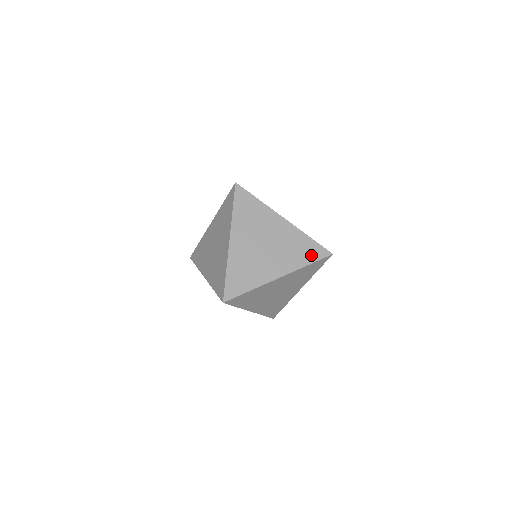
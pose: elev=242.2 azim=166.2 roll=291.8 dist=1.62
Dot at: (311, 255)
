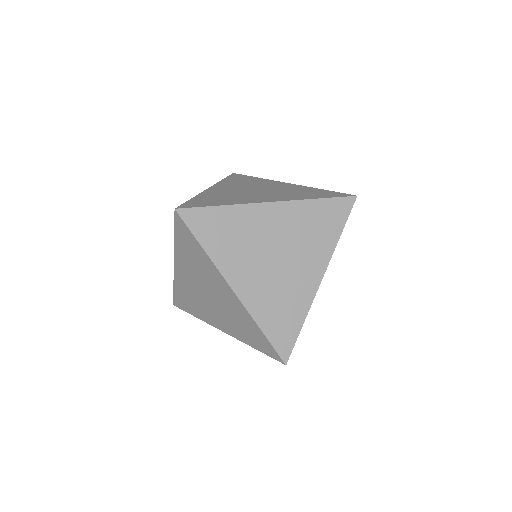
Dot at: (335, 220)
